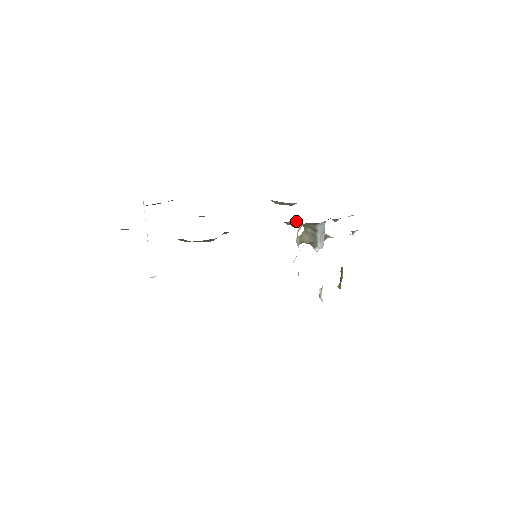
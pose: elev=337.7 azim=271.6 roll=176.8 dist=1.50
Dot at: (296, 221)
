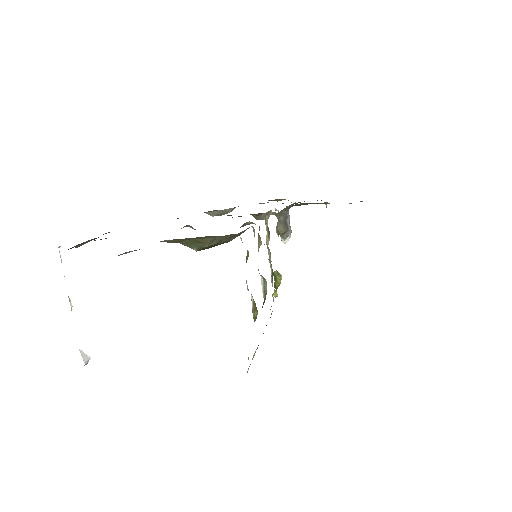
Dot at: (270, 211)
